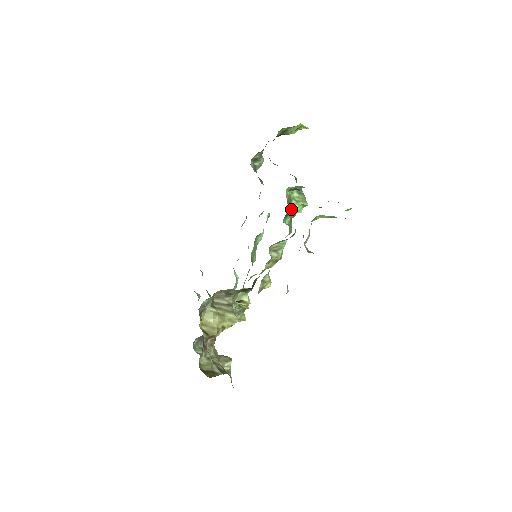
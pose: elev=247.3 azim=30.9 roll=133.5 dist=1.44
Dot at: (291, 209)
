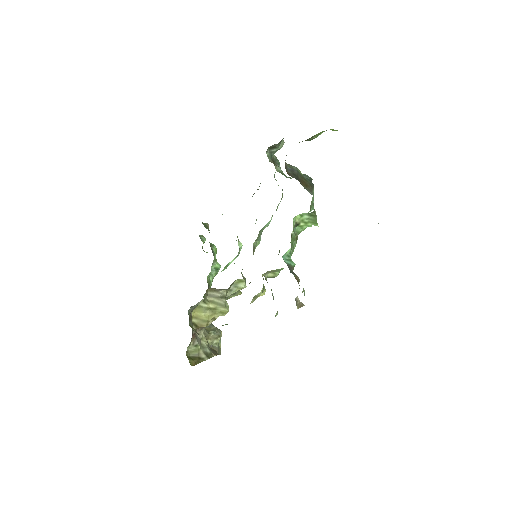
Dot at: occluded
